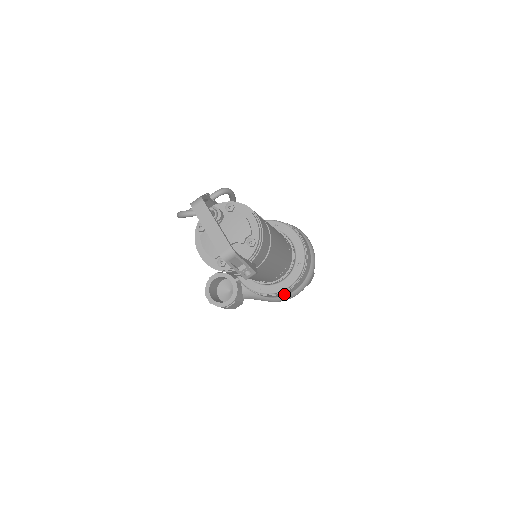
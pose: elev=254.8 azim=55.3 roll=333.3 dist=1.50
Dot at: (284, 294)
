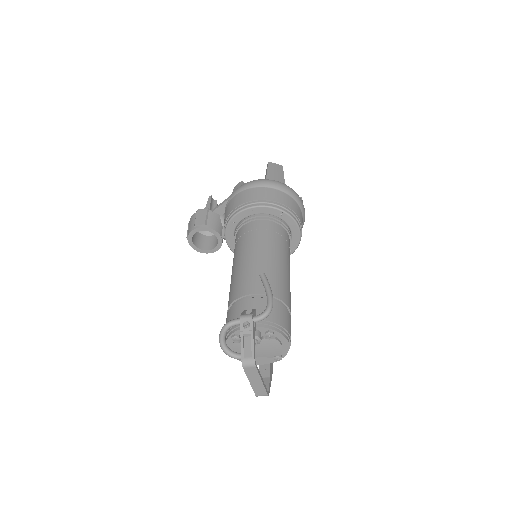
Dot at: occluded
